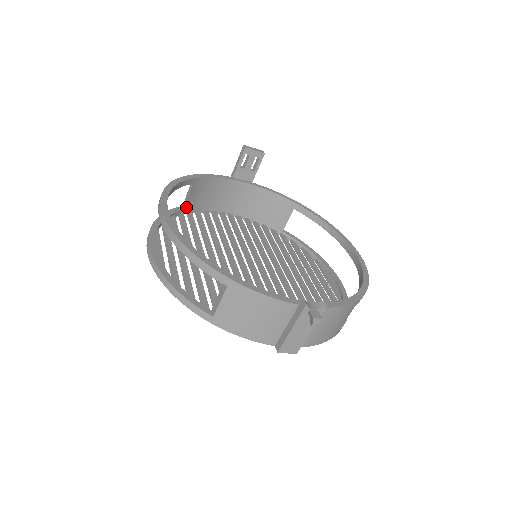
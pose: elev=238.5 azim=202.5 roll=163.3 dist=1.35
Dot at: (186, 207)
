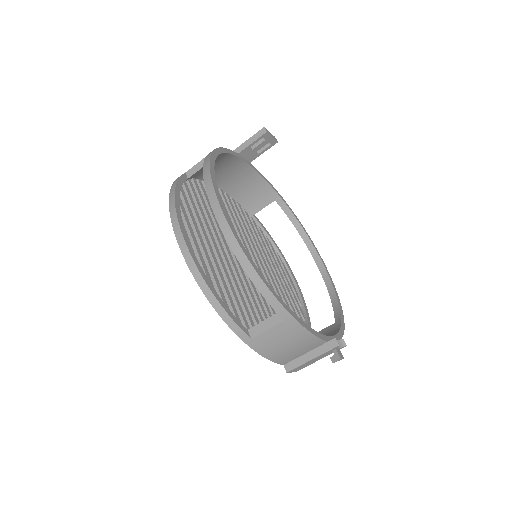
Dot at: (190, 176)
